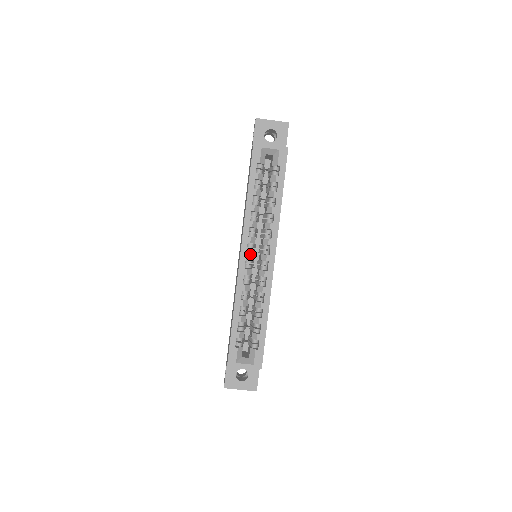
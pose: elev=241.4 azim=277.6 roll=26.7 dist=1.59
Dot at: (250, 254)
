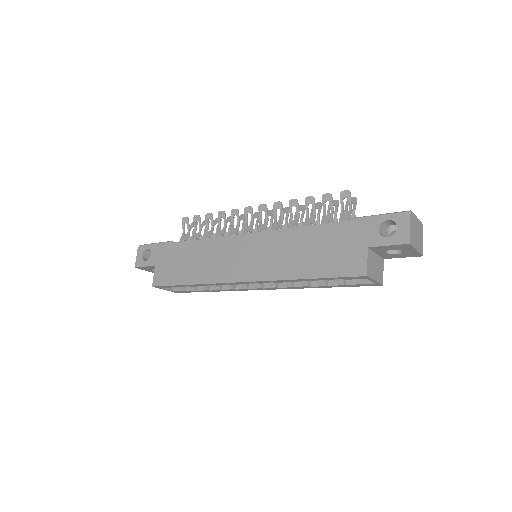
Dot at: occluded
